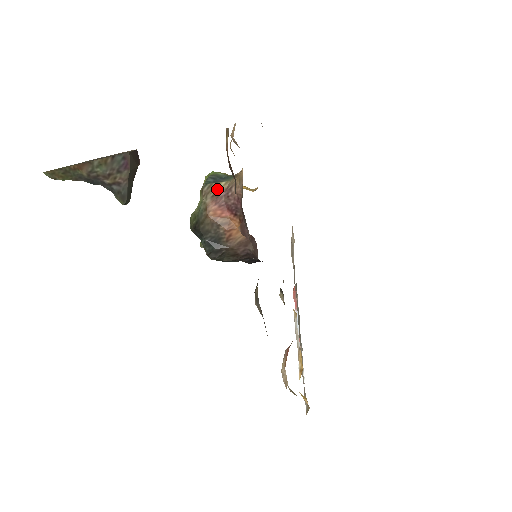
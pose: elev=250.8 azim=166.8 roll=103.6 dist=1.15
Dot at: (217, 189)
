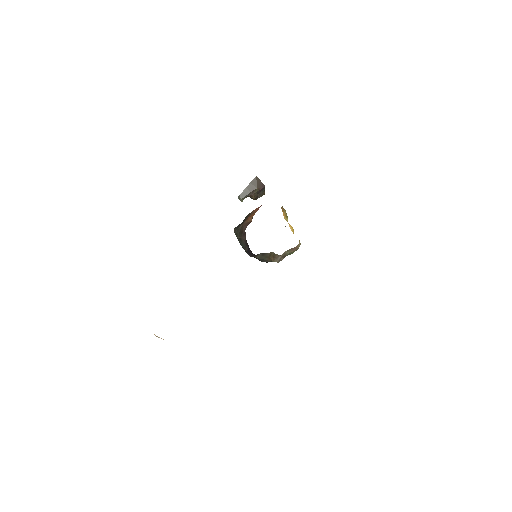
Dot at: occluded
